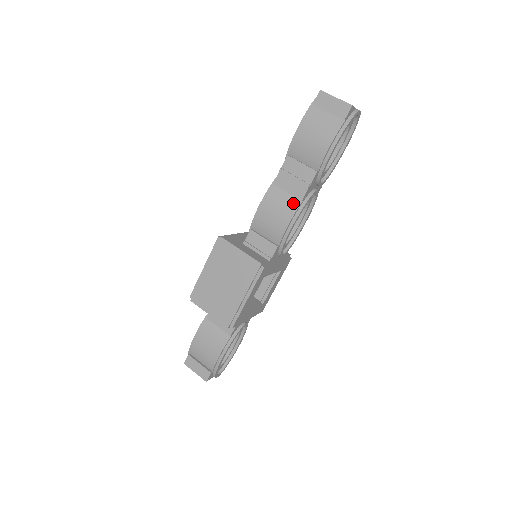
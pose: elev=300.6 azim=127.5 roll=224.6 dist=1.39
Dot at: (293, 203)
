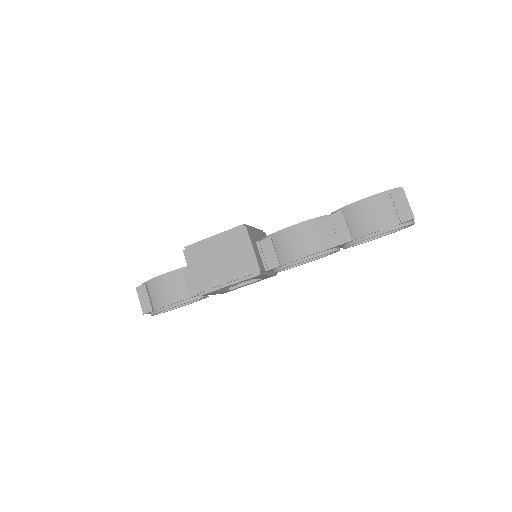
Dot at: (317, 246)
